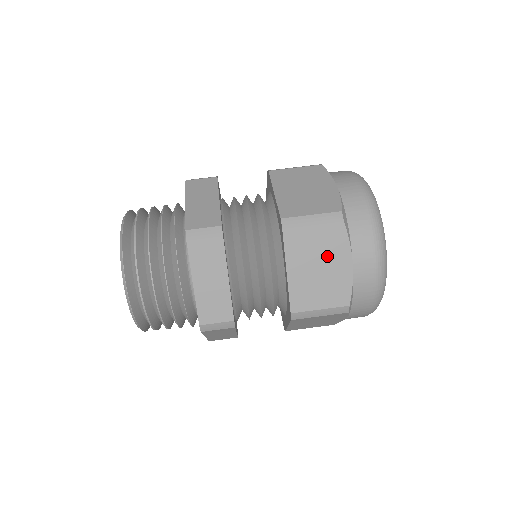
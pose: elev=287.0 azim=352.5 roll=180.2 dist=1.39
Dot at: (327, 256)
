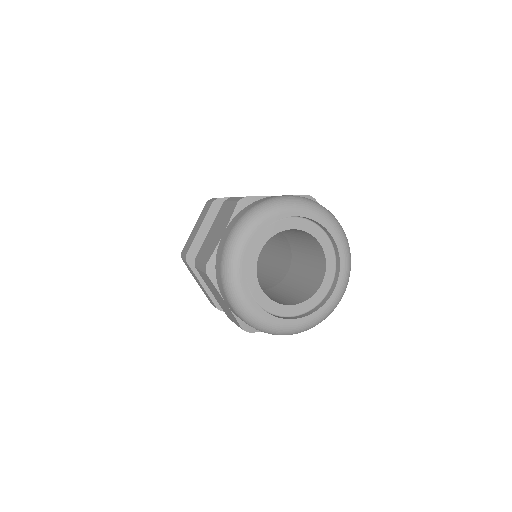
Dot at: occluded
